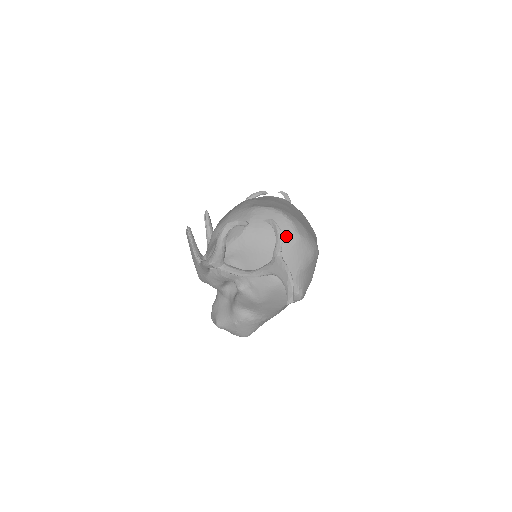
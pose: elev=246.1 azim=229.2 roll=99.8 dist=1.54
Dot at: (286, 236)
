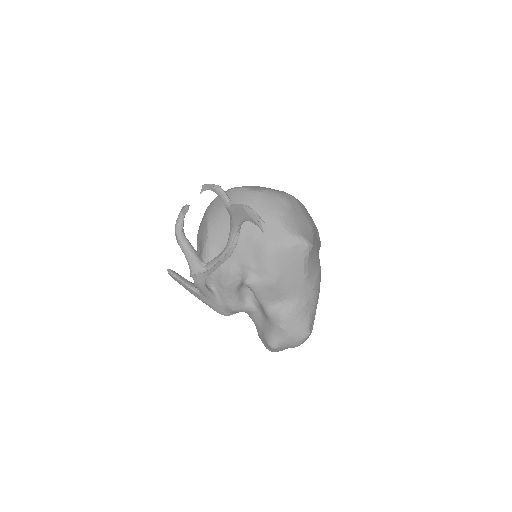
Dot at: (244, 200)
